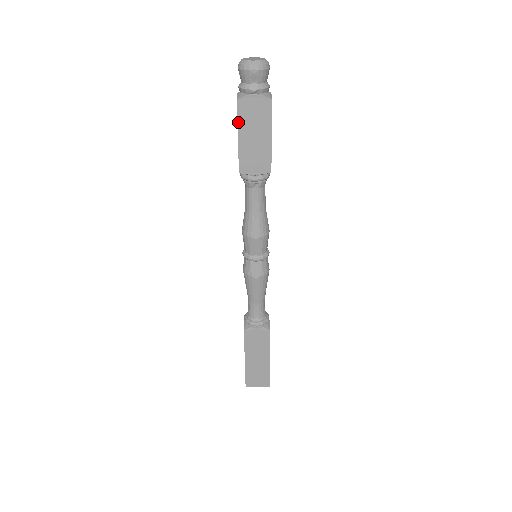
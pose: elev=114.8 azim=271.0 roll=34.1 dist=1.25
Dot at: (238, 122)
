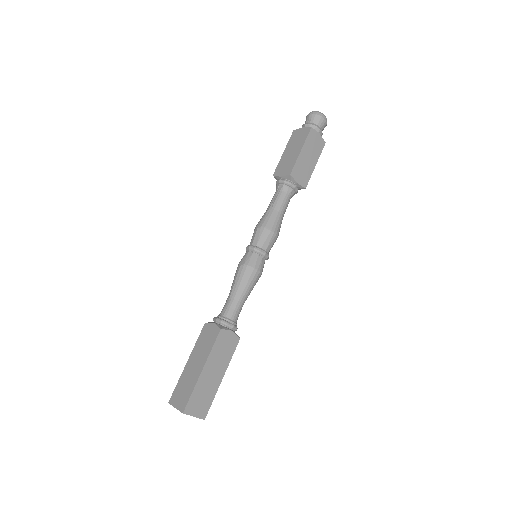
Dot at: (288, 143)
